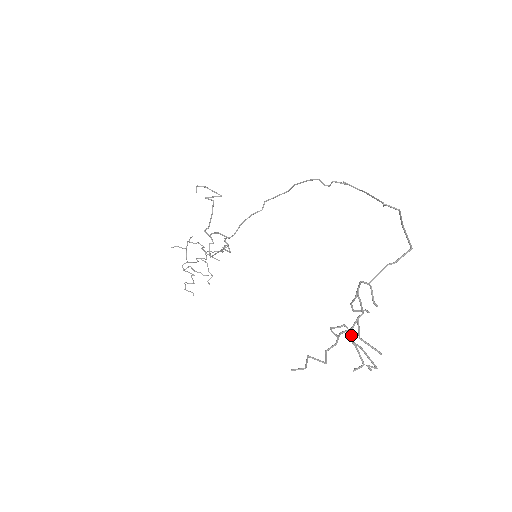
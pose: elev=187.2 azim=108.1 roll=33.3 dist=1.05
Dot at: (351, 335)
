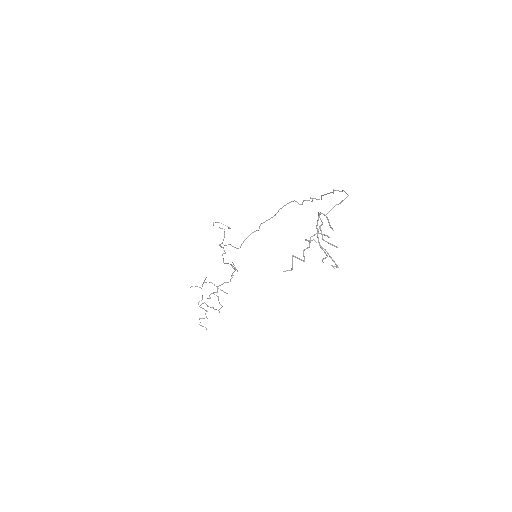
Dot at: (318, 238)
